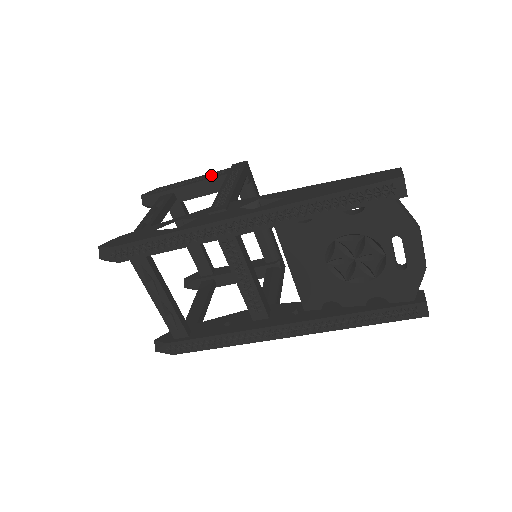
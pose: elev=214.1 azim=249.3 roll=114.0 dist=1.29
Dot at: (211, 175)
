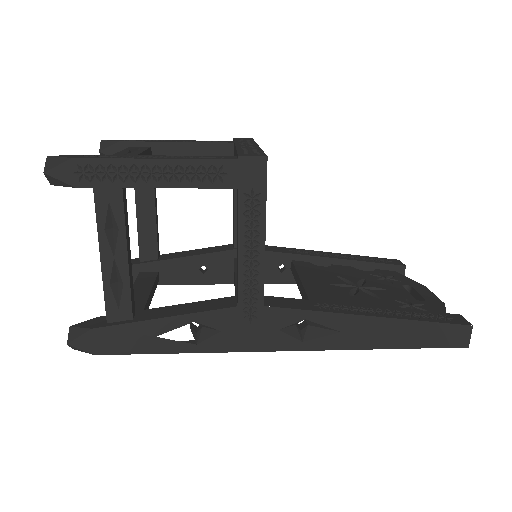
Dot at: (197, 173)
